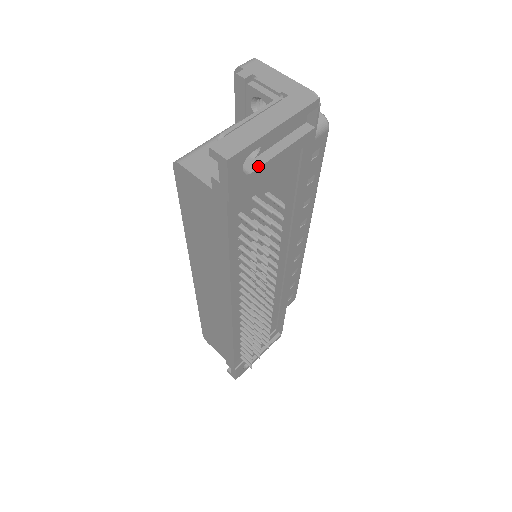
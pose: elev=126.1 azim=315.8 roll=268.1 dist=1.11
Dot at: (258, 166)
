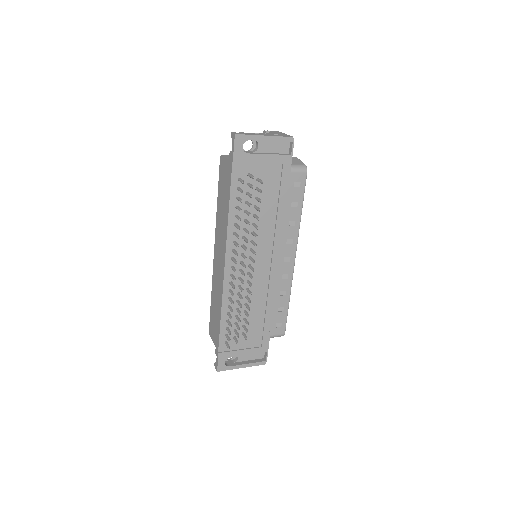
Dot at: (253, 153)
